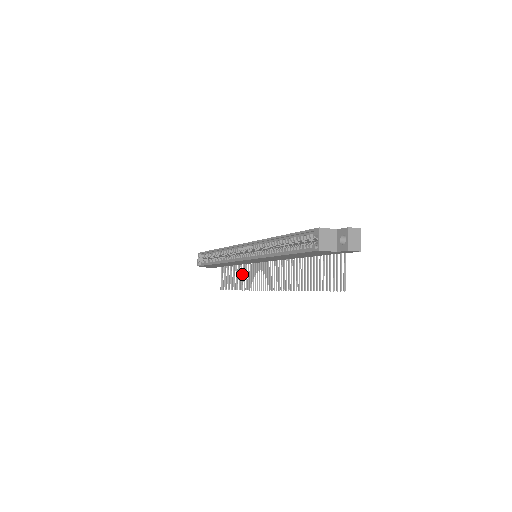
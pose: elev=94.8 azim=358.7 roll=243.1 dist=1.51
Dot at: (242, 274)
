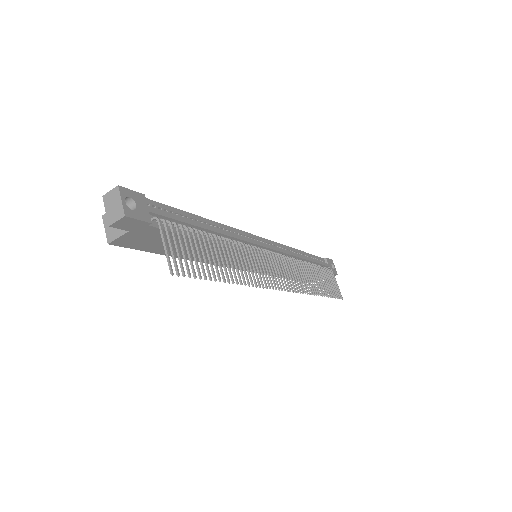
Dot at: (309, 276)
